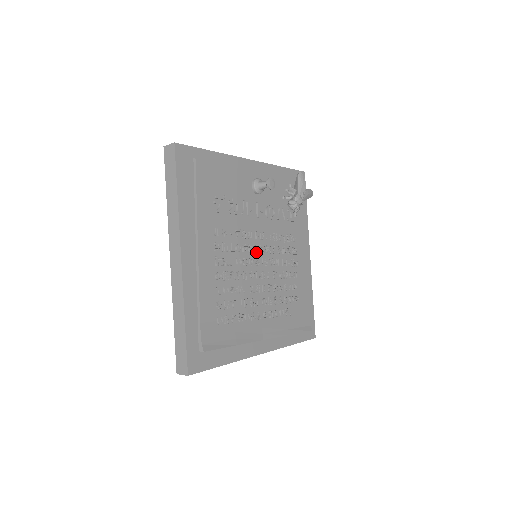
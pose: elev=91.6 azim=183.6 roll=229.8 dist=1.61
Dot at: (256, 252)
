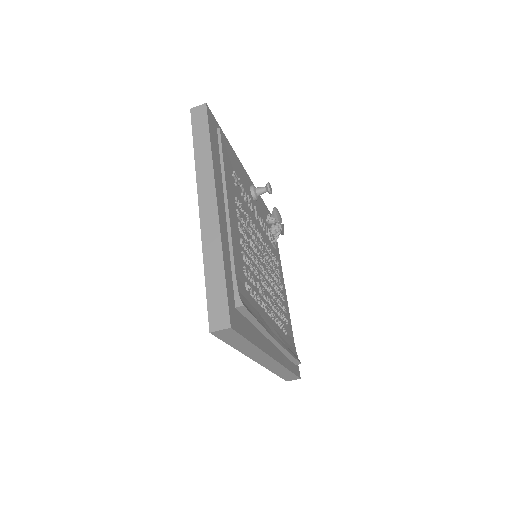
Dot at: (259, 248)
